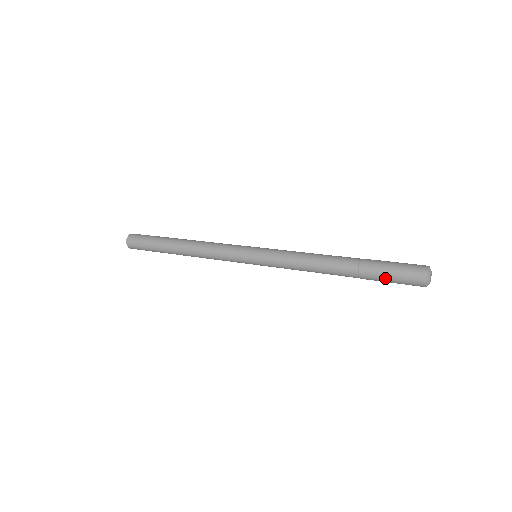
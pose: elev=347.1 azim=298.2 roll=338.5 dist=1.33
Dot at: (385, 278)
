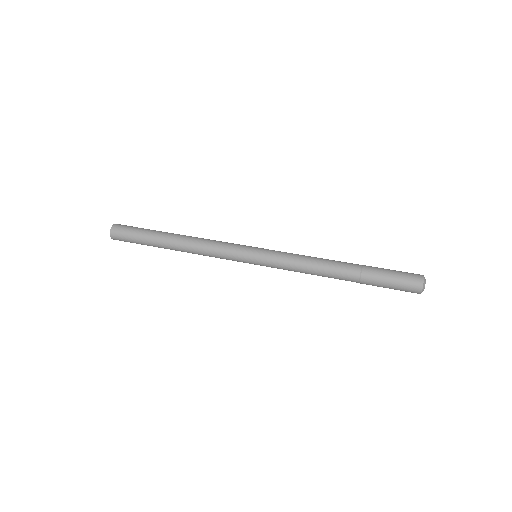
Dot at: (385, 284)
